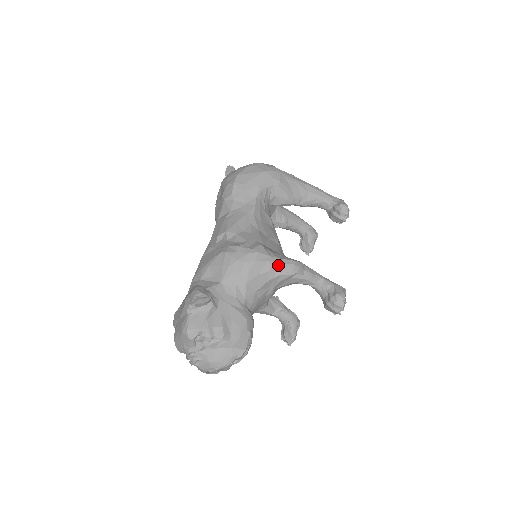
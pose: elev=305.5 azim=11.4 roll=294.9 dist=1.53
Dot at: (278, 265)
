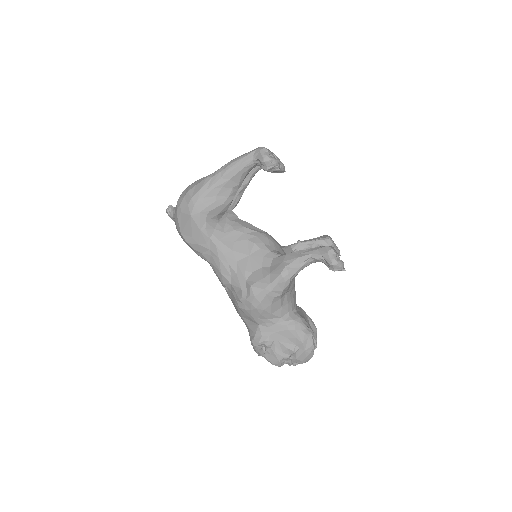
Dot at: (274, 289)
